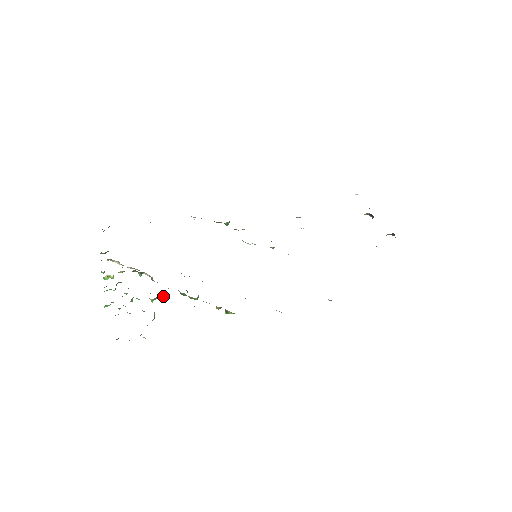
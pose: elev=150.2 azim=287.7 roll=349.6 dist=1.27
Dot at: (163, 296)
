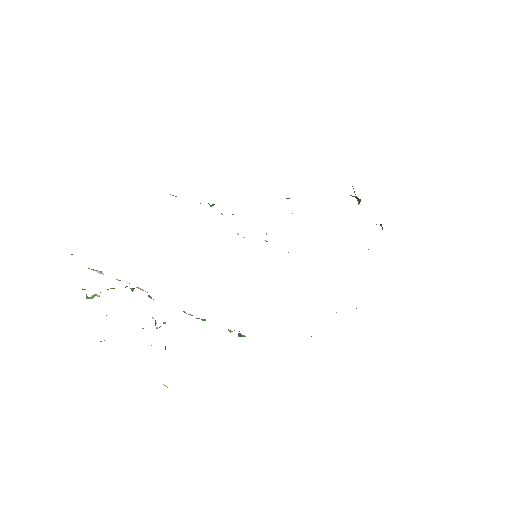
Dot at: occluded
